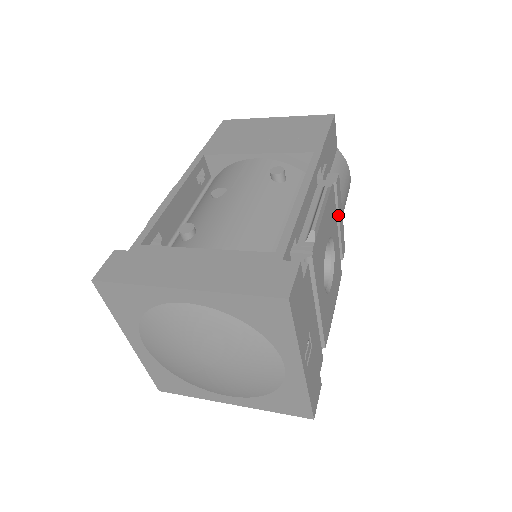
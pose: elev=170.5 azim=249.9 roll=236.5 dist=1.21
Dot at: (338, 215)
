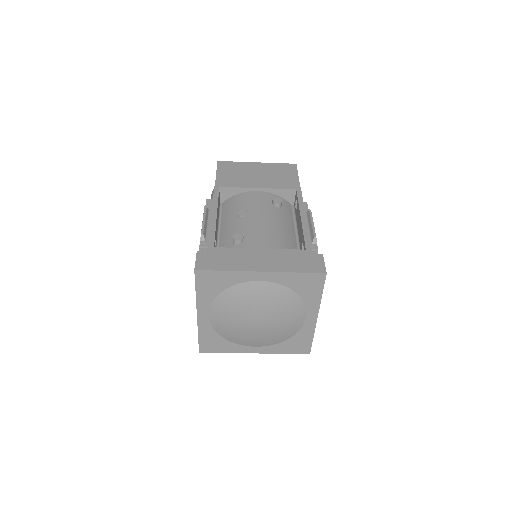
Dot at: occluded
